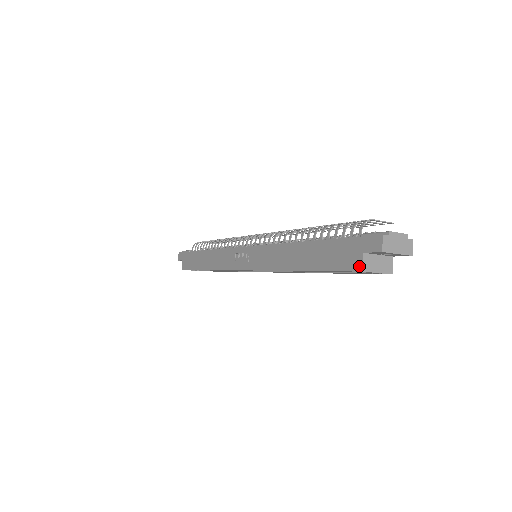
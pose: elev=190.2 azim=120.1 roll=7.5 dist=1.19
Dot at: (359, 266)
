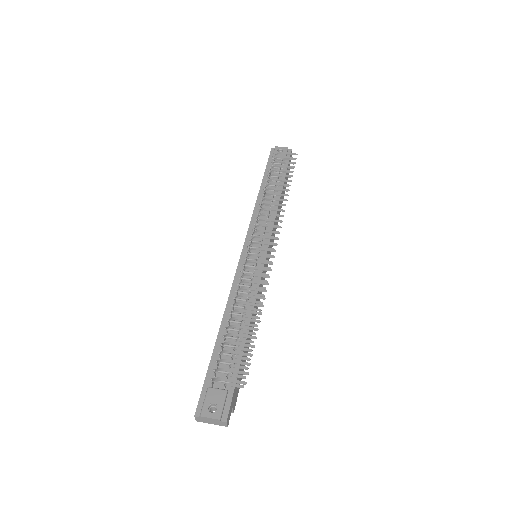
Dot at: occluded
